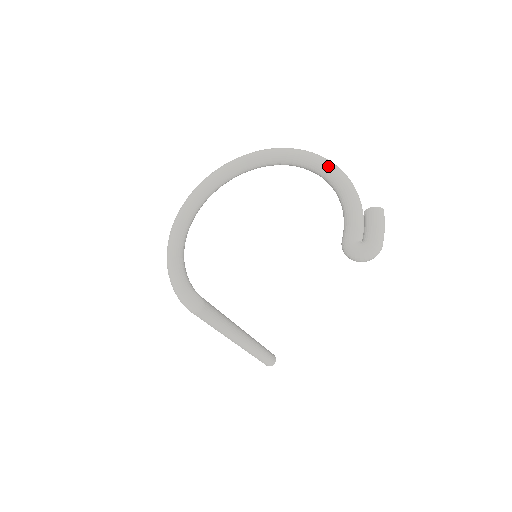
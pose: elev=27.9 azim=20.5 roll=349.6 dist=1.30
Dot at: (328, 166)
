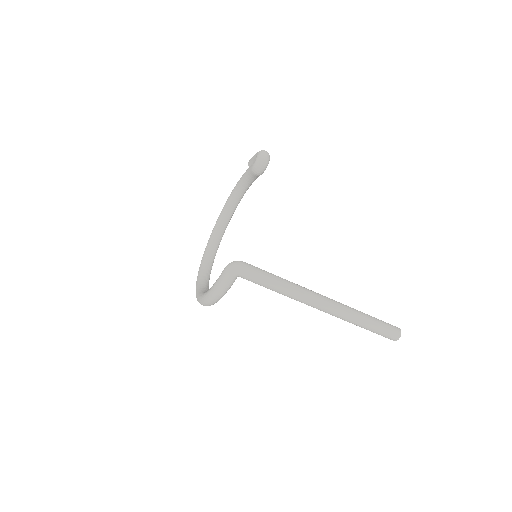
Dot at: (227, 199)
